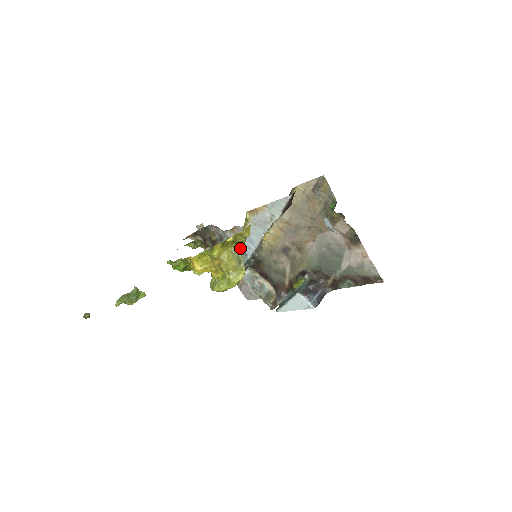
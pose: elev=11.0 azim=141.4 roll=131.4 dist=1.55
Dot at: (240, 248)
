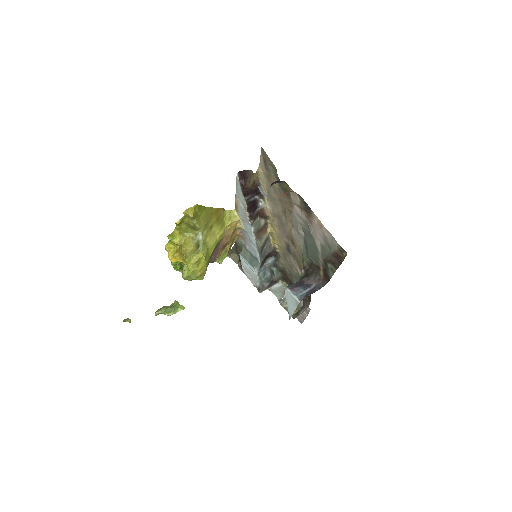
Dot at: (199, 234)
